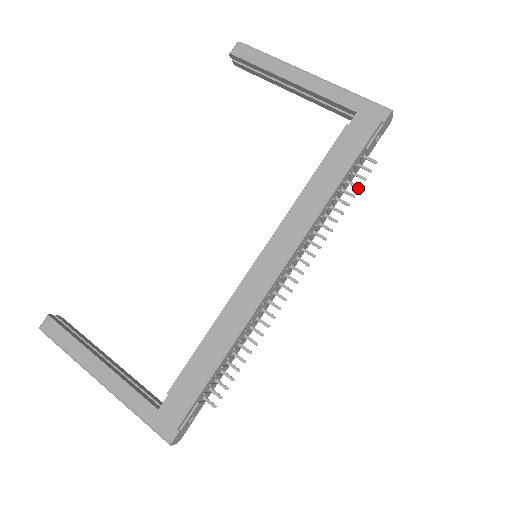
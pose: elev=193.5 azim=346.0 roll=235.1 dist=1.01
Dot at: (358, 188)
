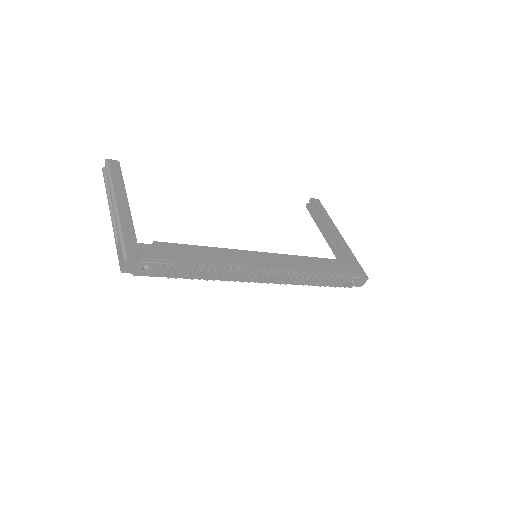
Dot at: (330, 286)
